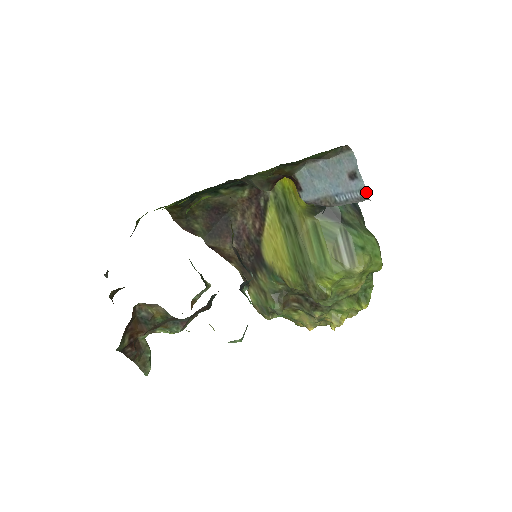
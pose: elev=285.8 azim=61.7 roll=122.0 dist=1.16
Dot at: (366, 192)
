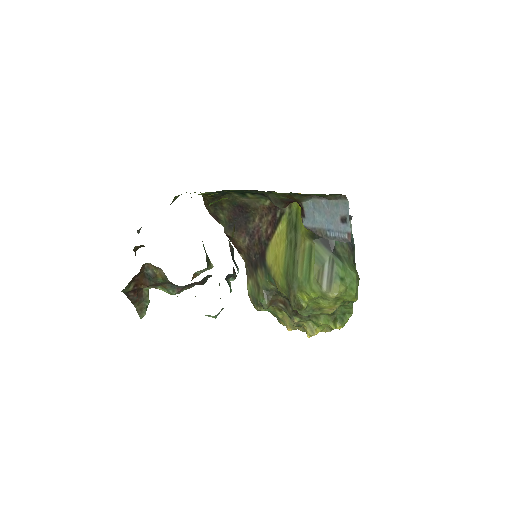
Dot at: (350, 236)
